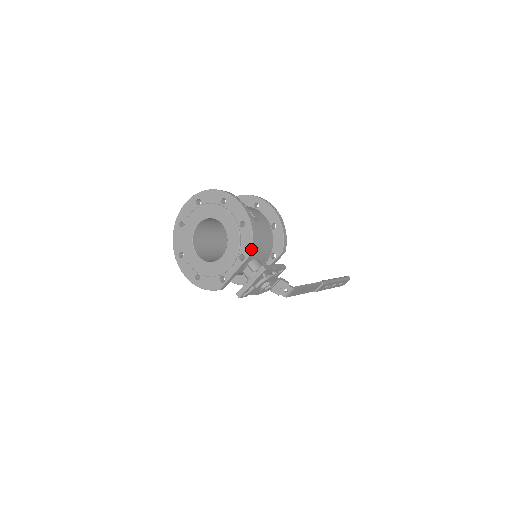
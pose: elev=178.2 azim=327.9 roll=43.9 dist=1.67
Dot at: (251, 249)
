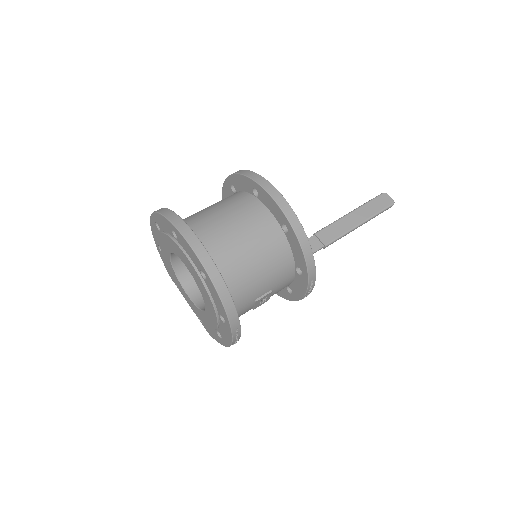
Dot at: (210, 335)
